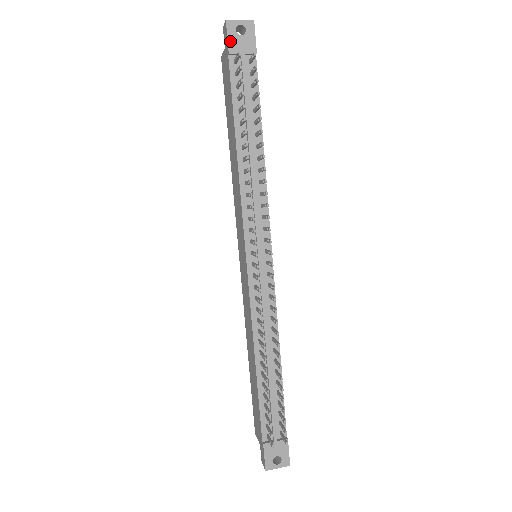
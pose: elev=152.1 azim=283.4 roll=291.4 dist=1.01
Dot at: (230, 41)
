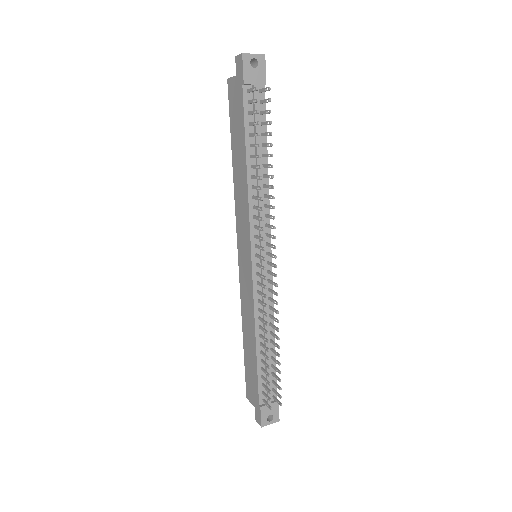
Dot at: (245, 73)
